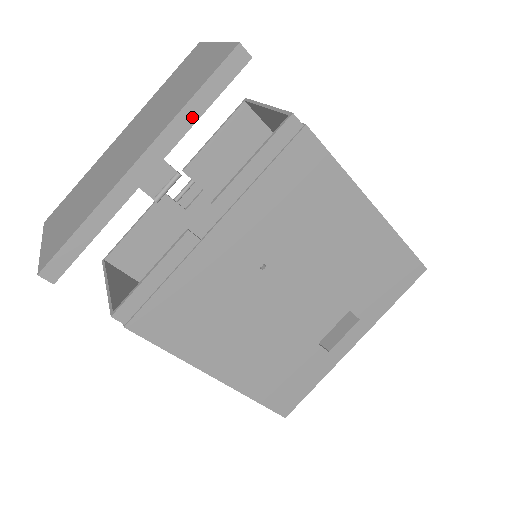
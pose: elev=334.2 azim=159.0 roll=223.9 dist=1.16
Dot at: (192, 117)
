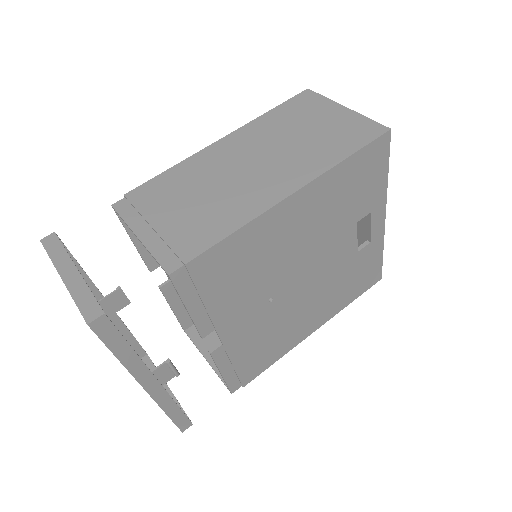
Dot at: (132, 357)
